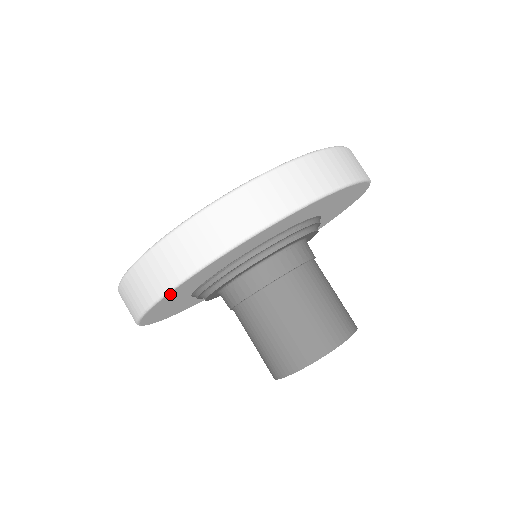
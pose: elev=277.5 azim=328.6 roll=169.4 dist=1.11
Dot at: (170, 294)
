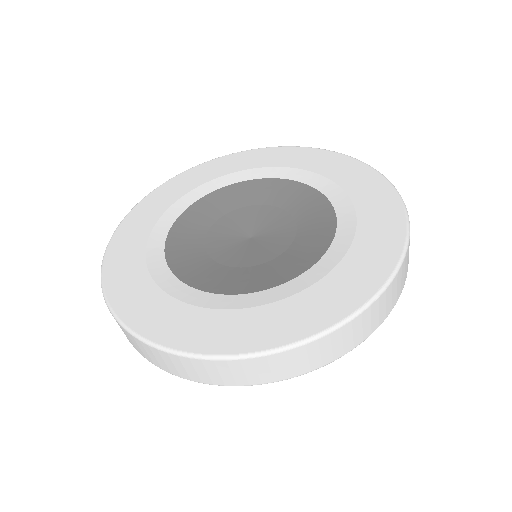
Dot at: occluded
